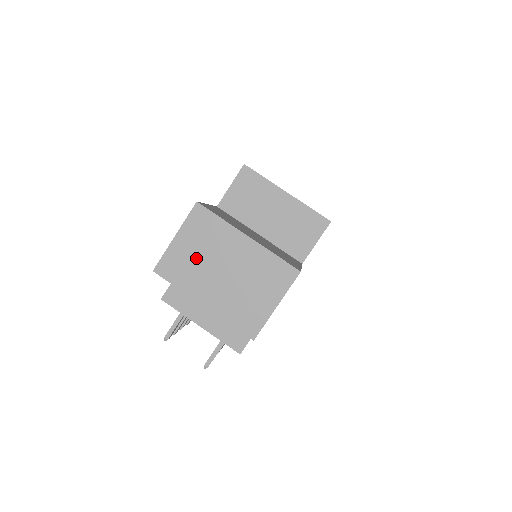
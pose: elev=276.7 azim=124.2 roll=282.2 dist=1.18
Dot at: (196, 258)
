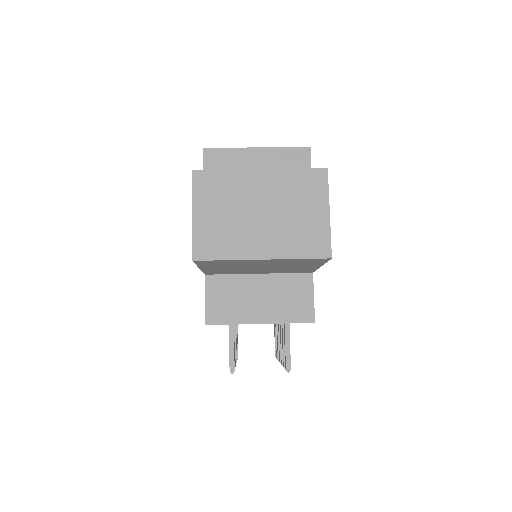
Dot at: (226, 220)
